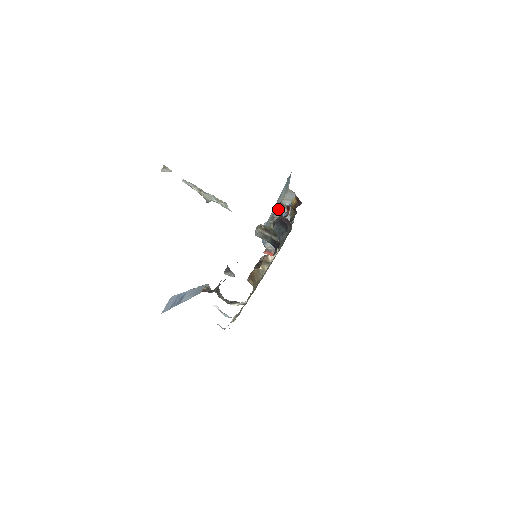
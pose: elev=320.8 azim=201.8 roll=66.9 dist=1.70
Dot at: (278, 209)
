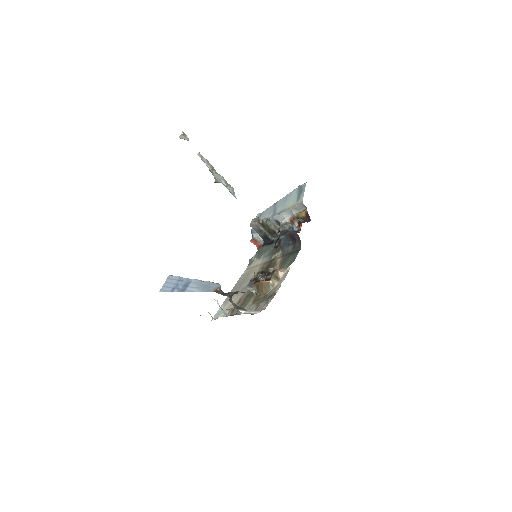
Dot at: (291, 222)
